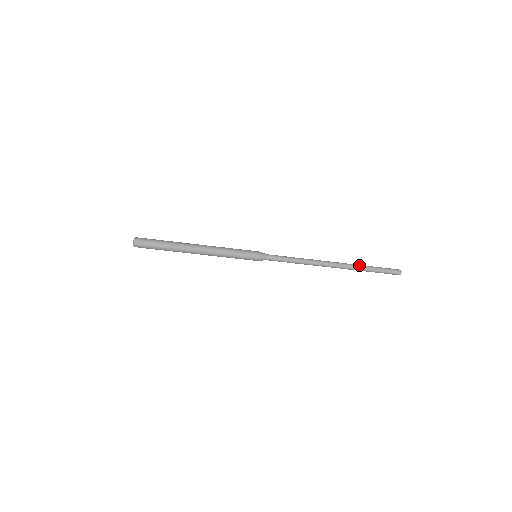
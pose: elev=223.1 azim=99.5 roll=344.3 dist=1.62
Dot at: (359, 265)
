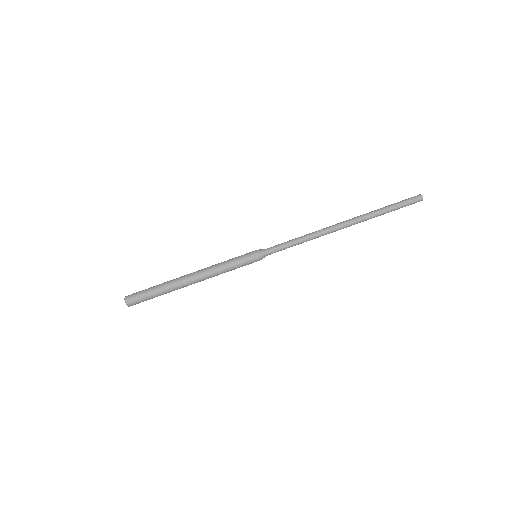
Dot at: occluded
